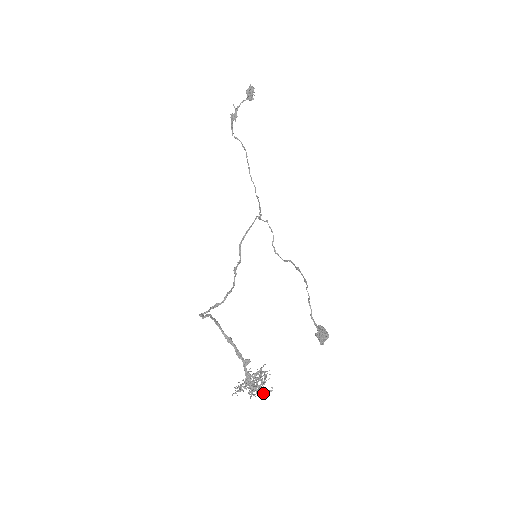
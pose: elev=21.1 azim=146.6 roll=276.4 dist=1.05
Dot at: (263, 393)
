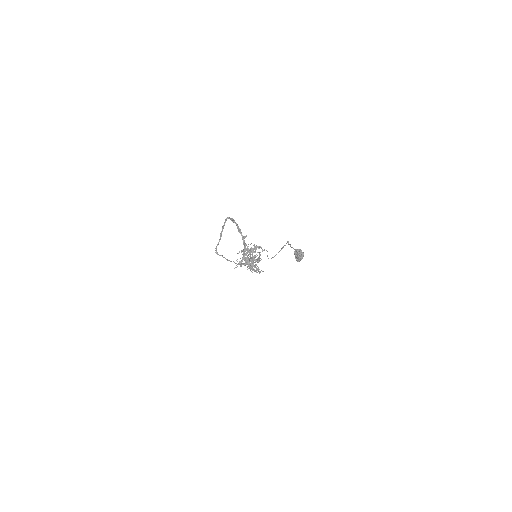
Dot at: (255, 247)
